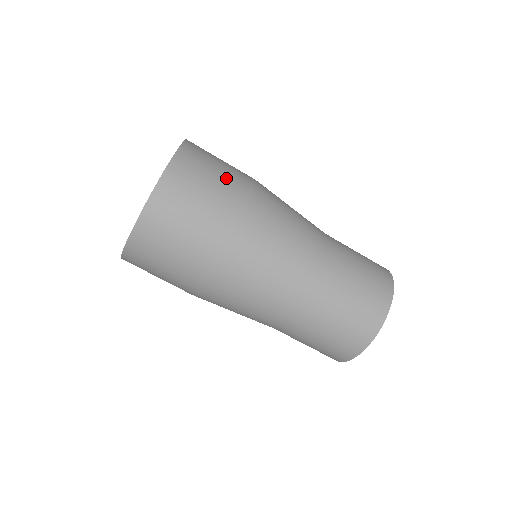
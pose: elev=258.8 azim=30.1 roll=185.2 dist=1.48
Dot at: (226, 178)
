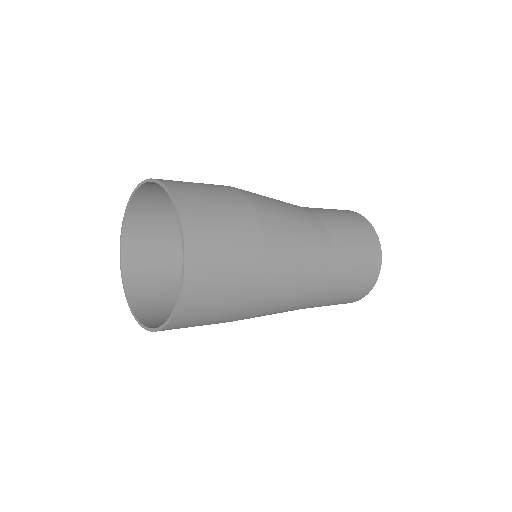
Dot at: (233, 219)
